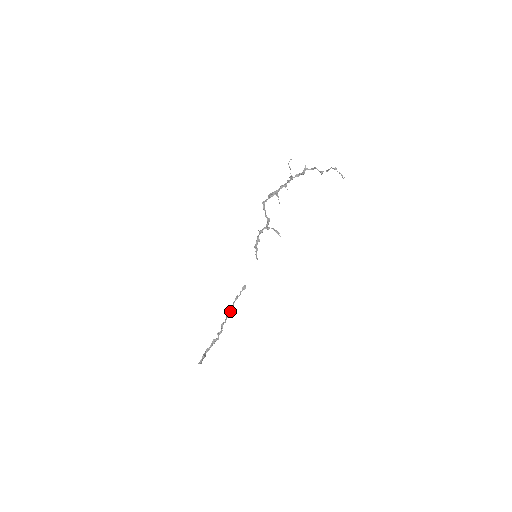
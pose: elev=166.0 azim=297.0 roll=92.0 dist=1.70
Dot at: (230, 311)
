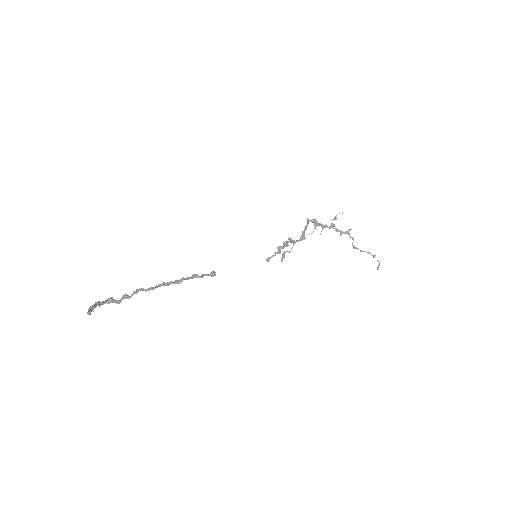
Dot at: (170, 283)
